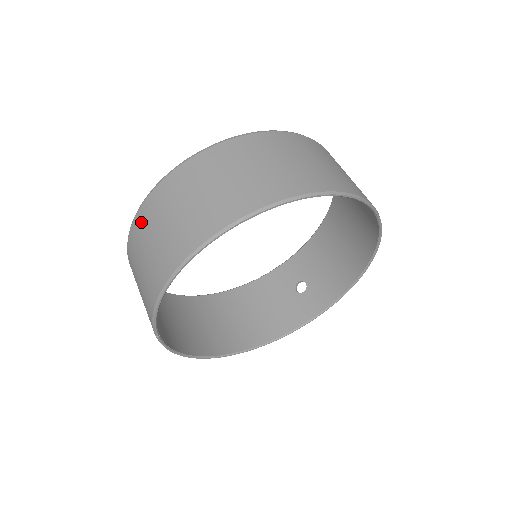
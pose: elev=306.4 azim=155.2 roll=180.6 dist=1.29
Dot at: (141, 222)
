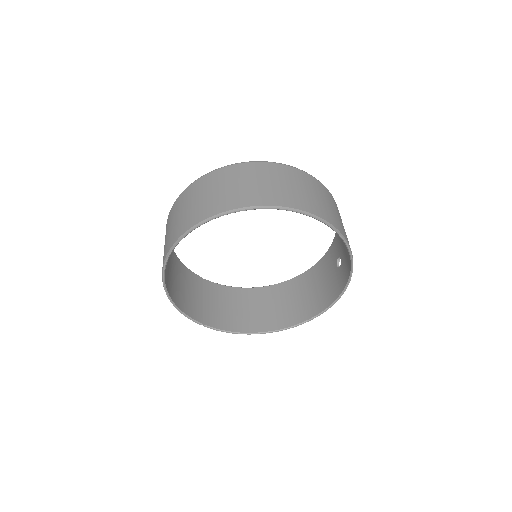
Dot at: occluded
